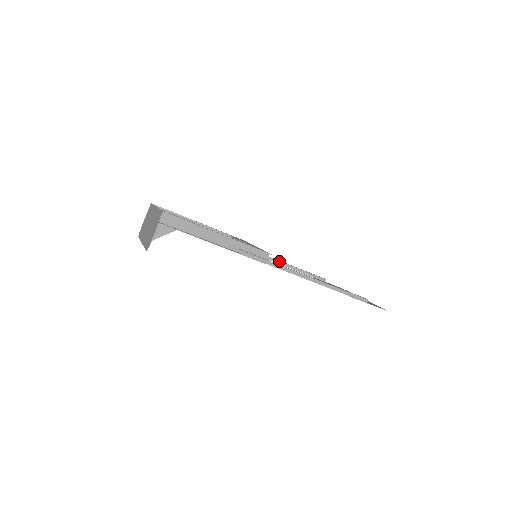
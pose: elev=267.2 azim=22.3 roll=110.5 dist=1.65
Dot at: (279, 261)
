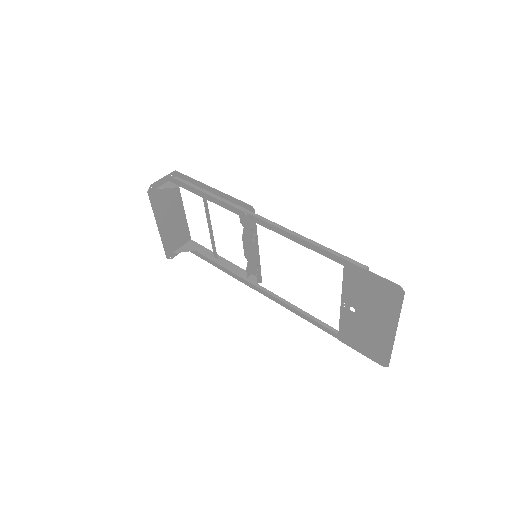
Dot at: (297, 307)
